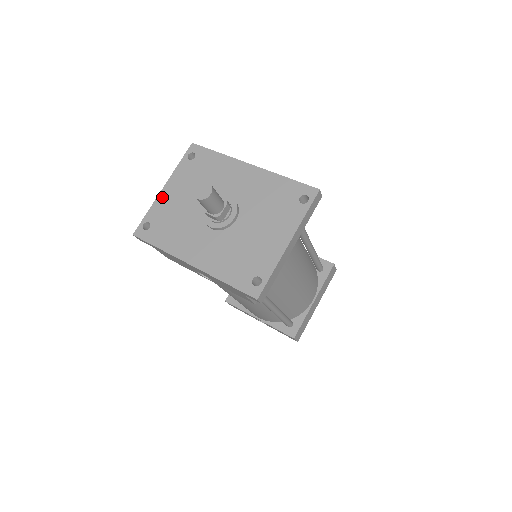
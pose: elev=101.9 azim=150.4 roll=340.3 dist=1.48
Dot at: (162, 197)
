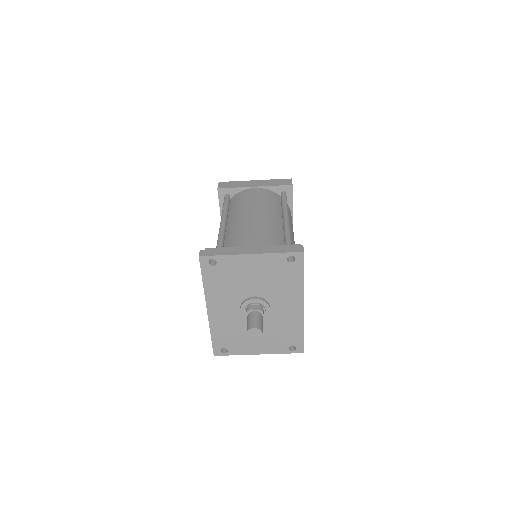
Dot at: (243, 259)
